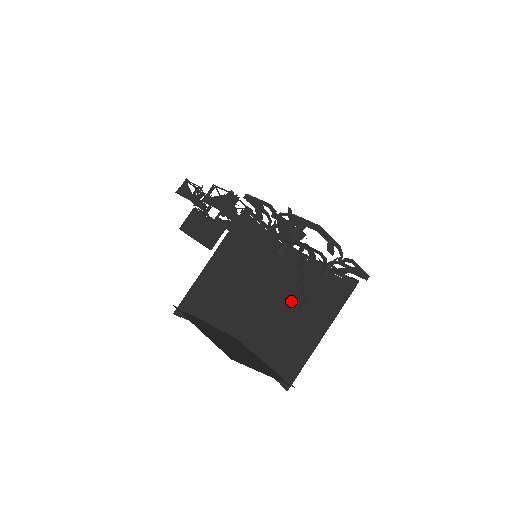
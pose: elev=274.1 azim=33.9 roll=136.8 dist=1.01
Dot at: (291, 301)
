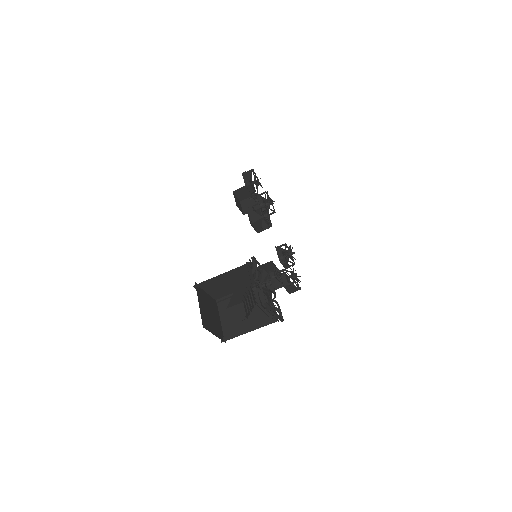
Dot at: (248, 305)
